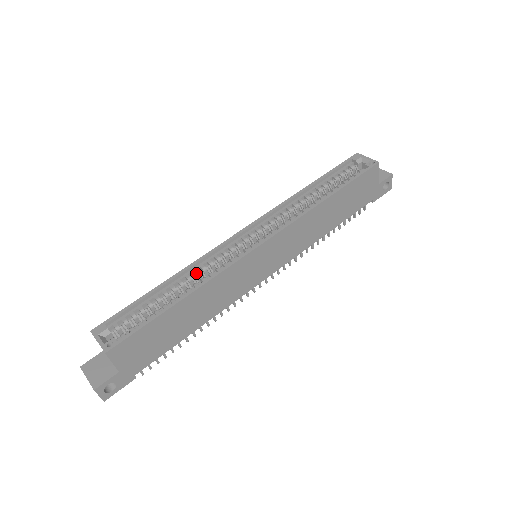
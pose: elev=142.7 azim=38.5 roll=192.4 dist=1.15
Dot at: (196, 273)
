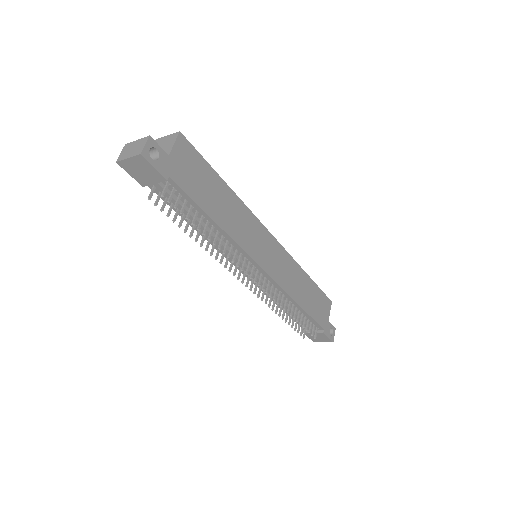
Dot at: occluded
